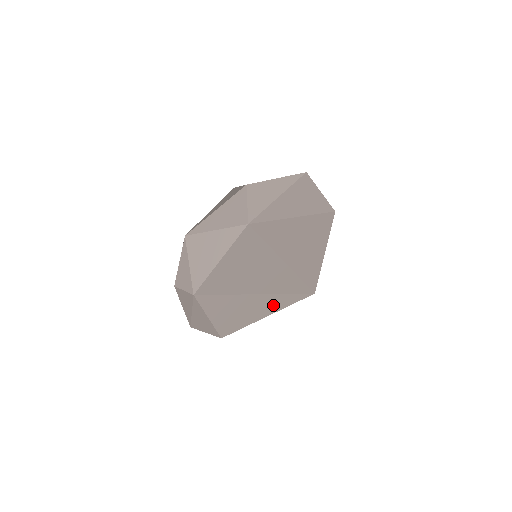
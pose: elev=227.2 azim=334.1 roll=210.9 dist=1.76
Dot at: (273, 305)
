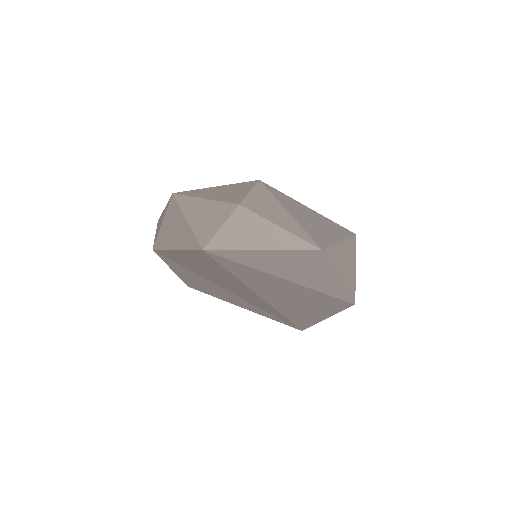
Dot at: (247, 305)
